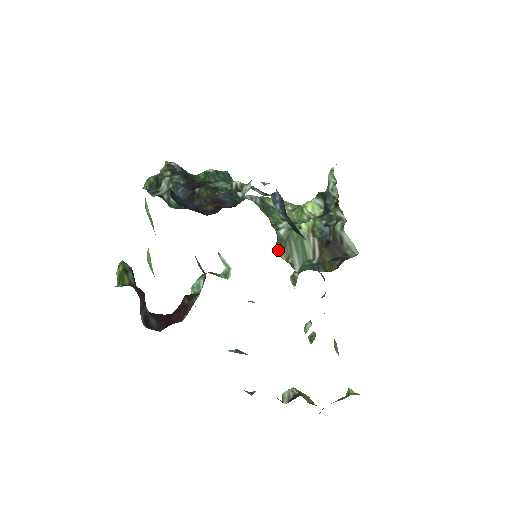
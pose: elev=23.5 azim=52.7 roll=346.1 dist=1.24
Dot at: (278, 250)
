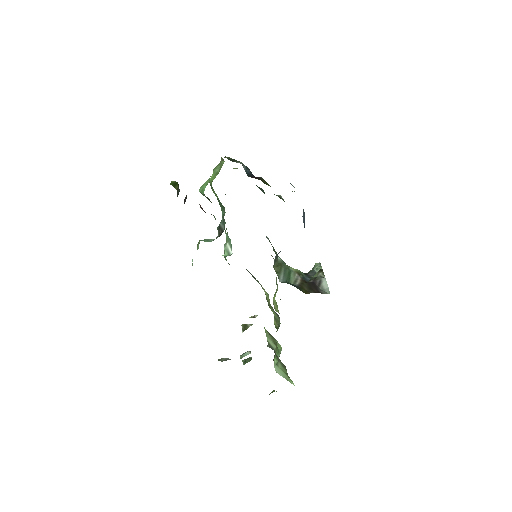
Dot at: (274, 261)
